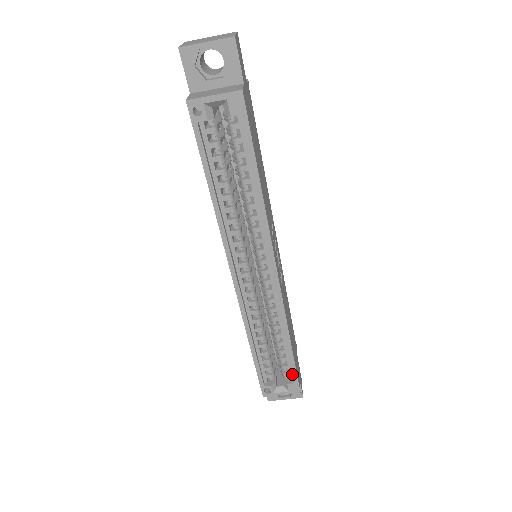
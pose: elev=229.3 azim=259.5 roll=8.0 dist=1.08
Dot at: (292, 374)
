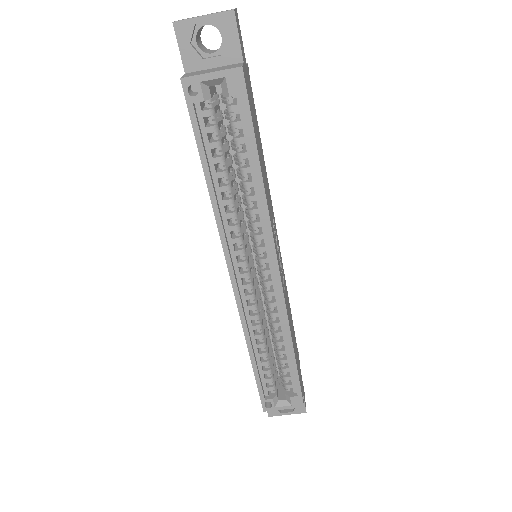
Dot at: (295, 386)
